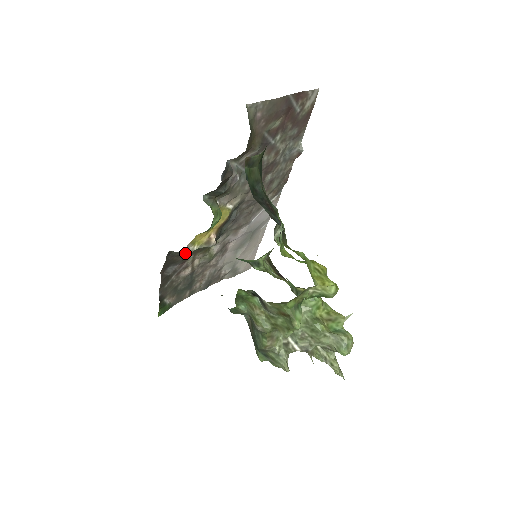
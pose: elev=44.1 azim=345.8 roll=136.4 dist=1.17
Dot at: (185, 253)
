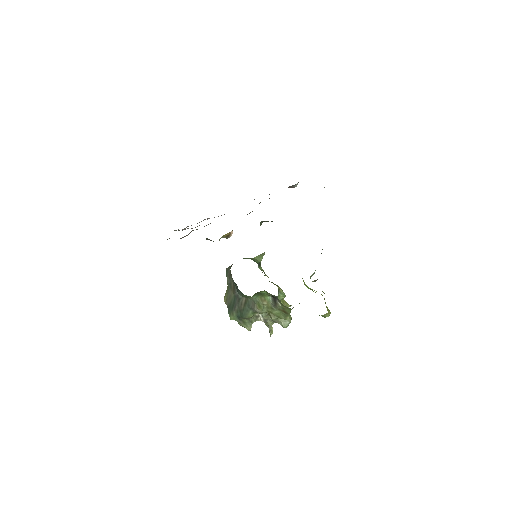
Dot at: occluded
